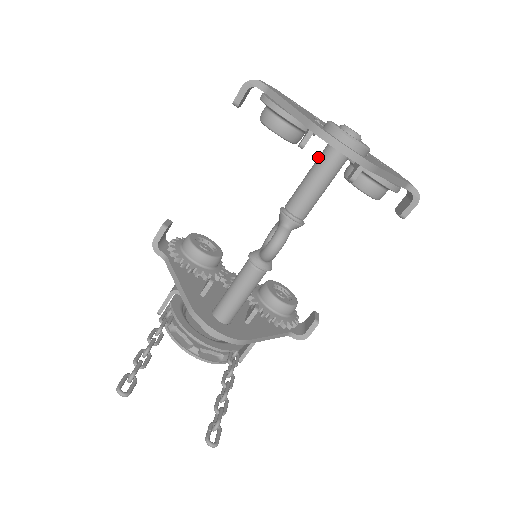
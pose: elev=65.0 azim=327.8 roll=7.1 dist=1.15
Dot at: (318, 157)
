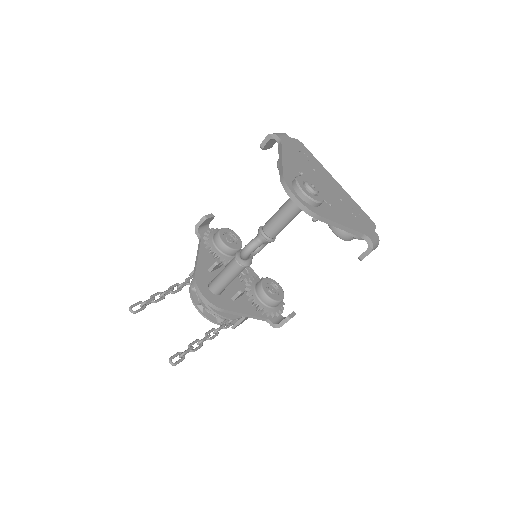
Dot at: (289, 198)
